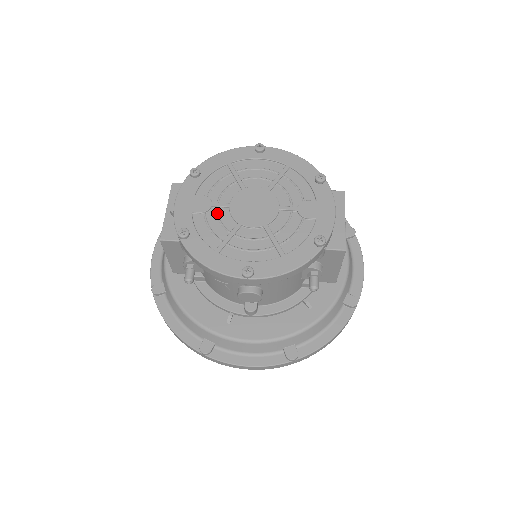
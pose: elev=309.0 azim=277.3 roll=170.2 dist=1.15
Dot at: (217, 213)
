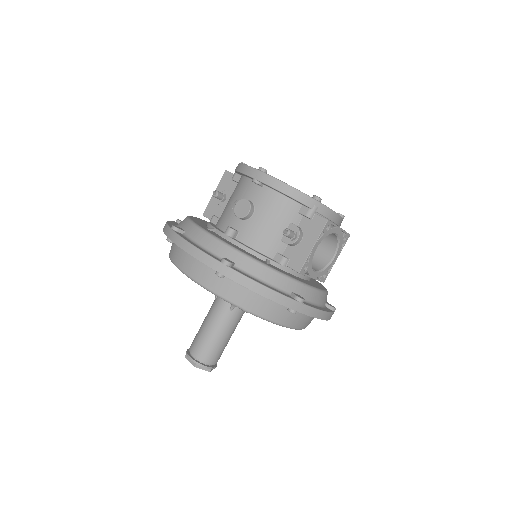
Dot at: occluded
